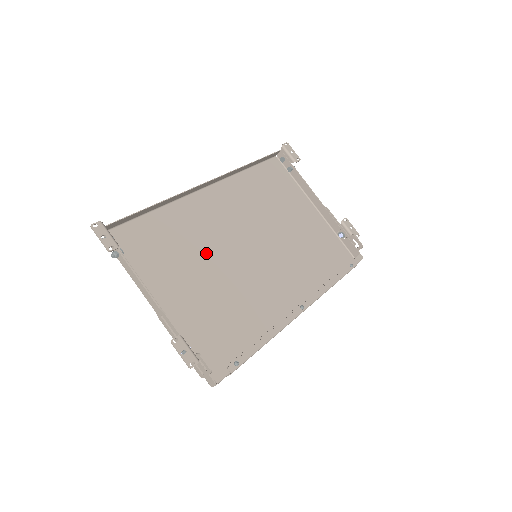
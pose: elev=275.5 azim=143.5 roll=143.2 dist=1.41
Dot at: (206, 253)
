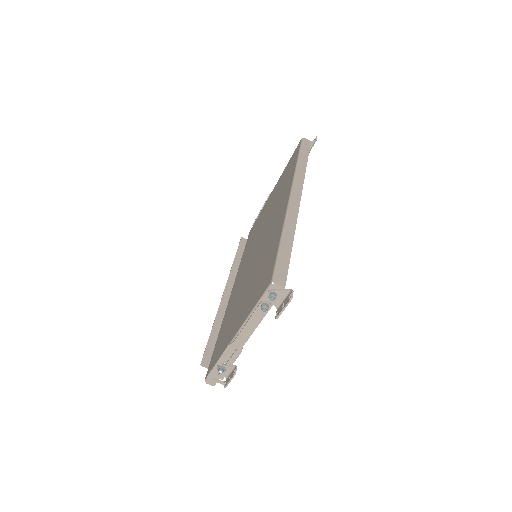
Dot at: occluded
